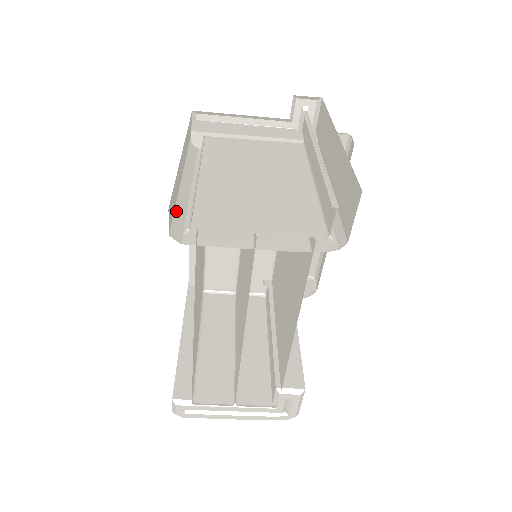
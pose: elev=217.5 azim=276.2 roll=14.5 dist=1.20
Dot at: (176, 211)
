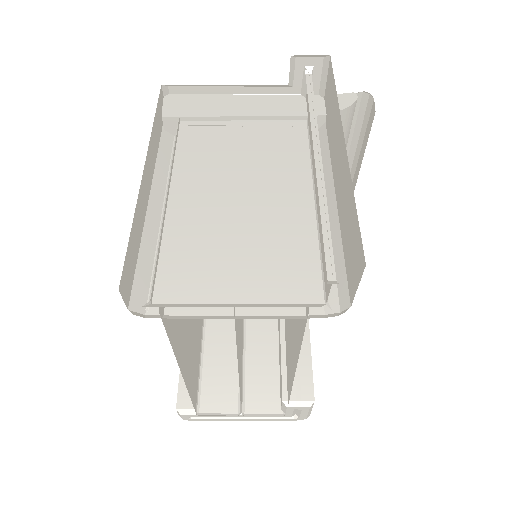
Dot at: (139, 262)
